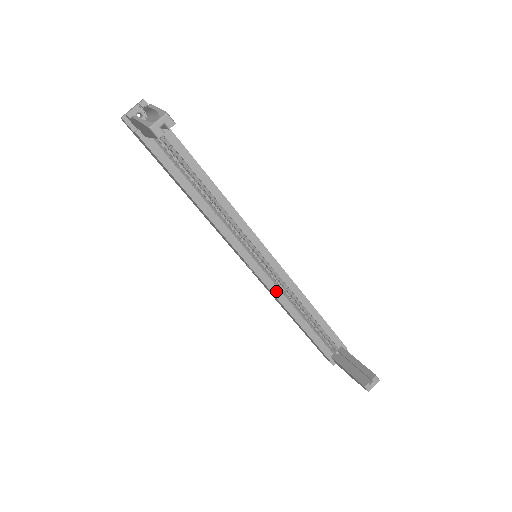
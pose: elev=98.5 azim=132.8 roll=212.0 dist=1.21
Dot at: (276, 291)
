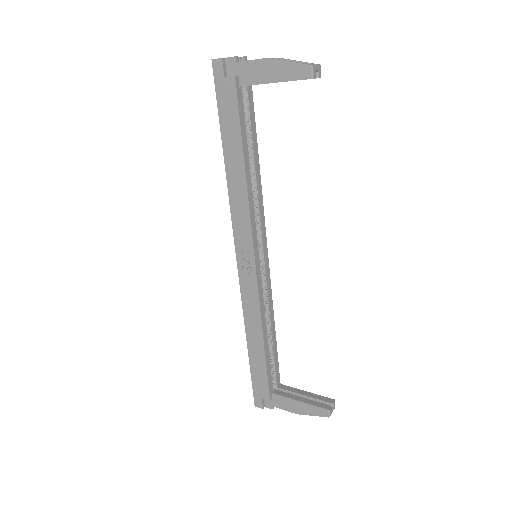
Dot at: (261, 299)
